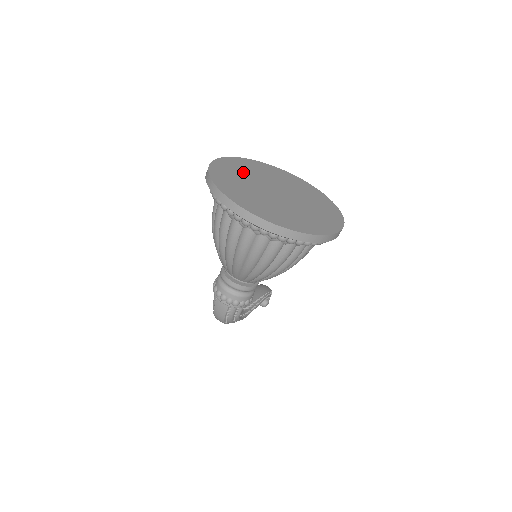
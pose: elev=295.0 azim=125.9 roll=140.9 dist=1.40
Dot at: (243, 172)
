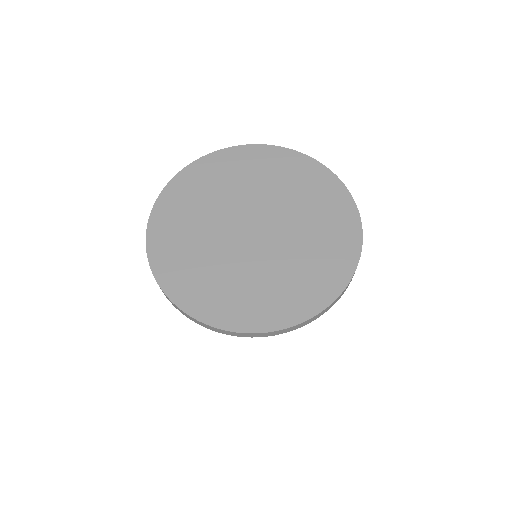
Dot at: (191, 235)
